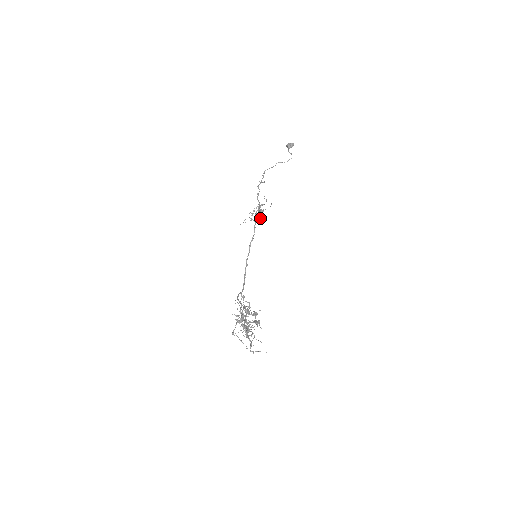
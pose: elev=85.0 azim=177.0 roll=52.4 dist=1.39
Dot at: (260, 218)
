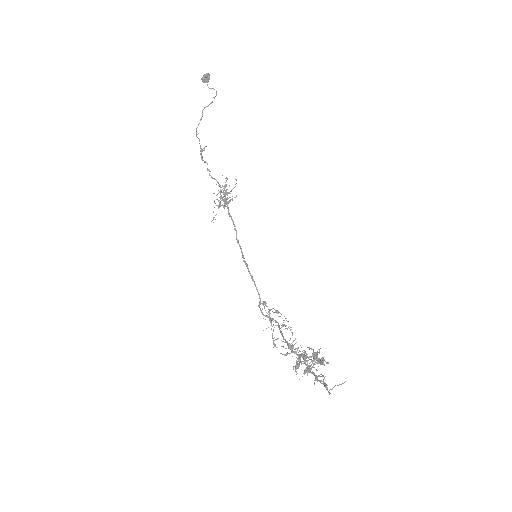
Dot at: occluded
